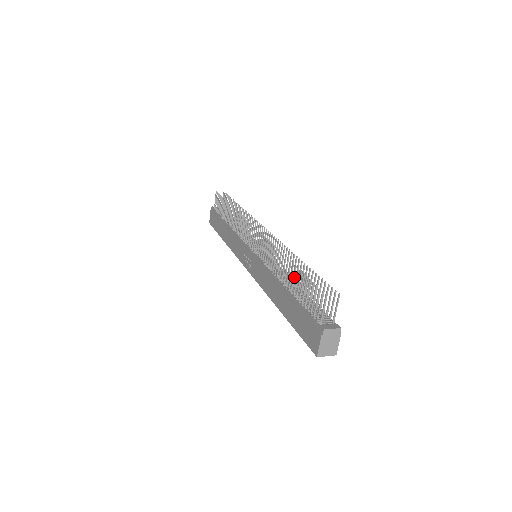
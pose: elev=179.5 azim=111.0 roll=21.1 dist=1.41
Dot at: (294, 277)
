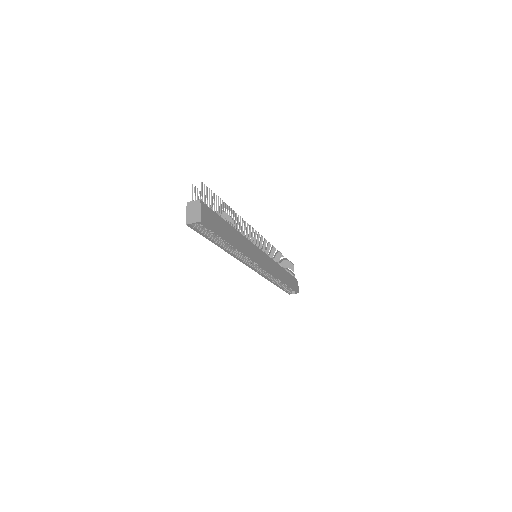
Dot at: occluded
